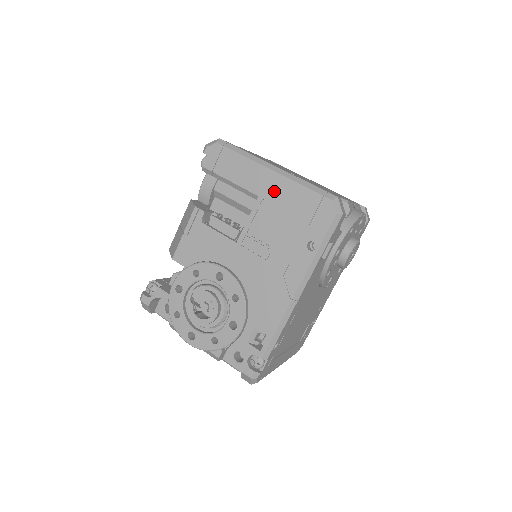
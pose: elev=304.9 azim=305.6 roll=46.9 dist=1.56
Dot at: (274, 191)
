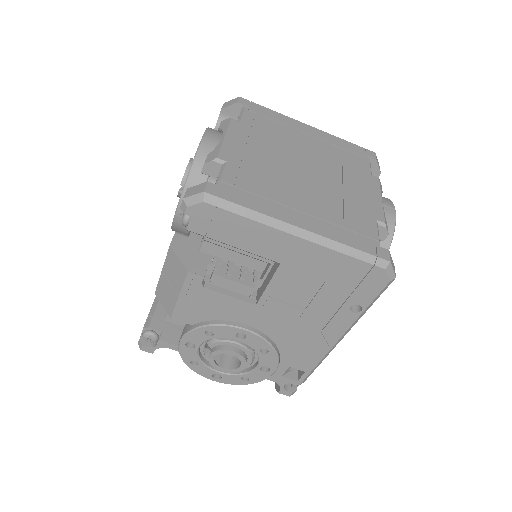
Dot at: (303, 259)
